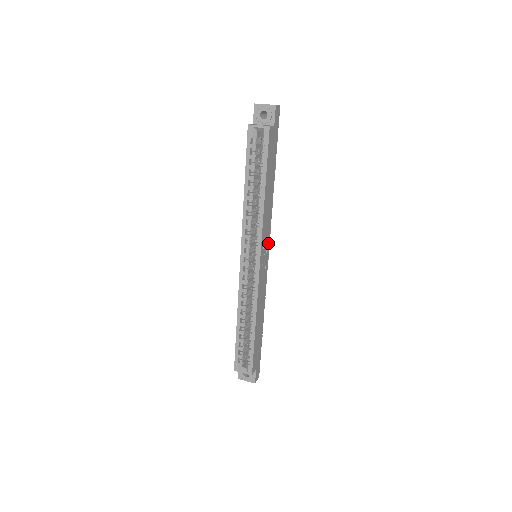
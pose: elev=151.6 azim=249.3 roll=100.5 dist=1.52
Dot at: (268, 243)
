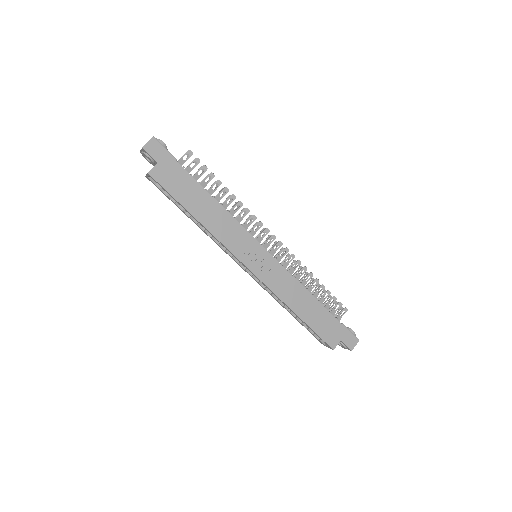
Dot at: (253, 242)
